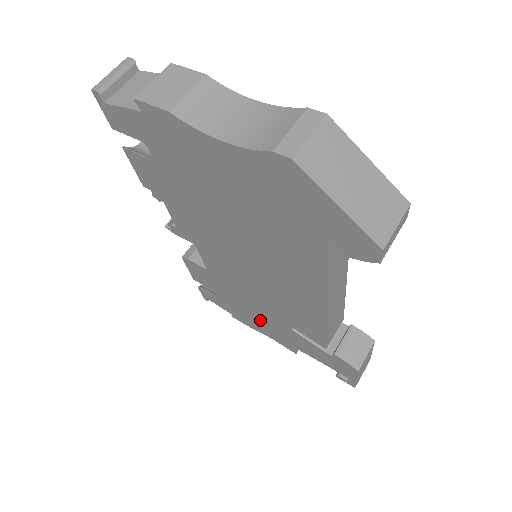
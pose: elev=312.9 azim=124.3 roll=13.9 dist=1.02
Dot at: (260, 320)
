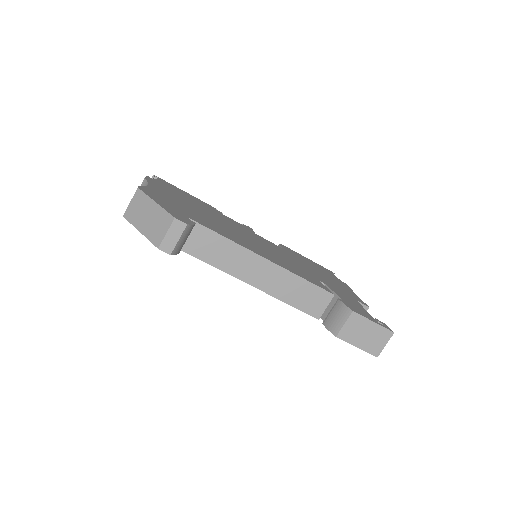
Dot at: occluded
